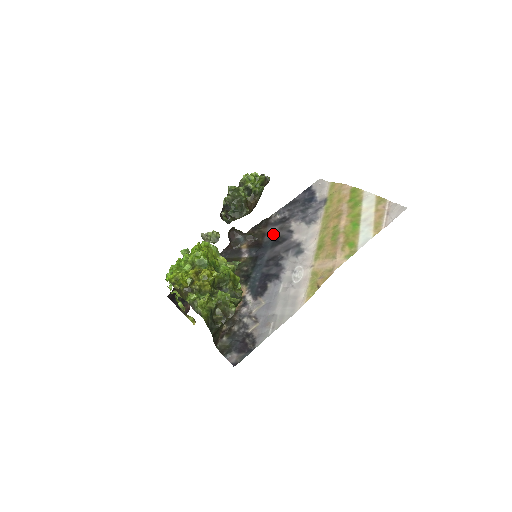
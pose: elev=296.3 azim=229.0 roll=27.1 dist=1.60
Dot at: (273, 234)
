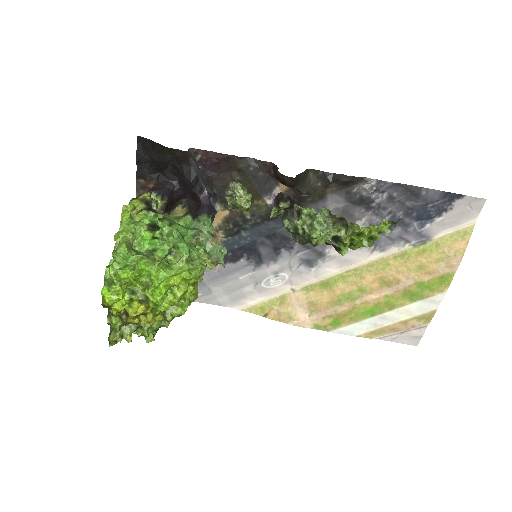
Dot at: occluded
